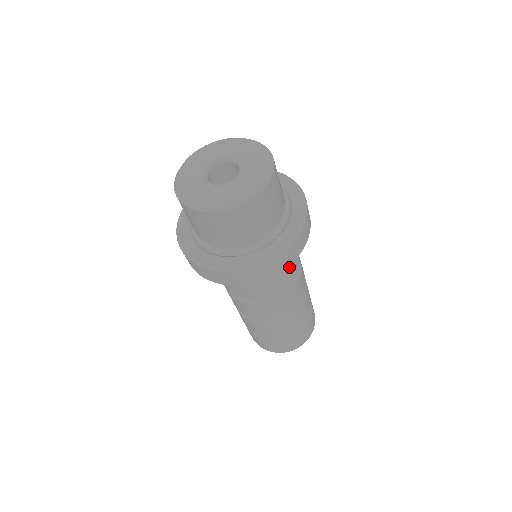
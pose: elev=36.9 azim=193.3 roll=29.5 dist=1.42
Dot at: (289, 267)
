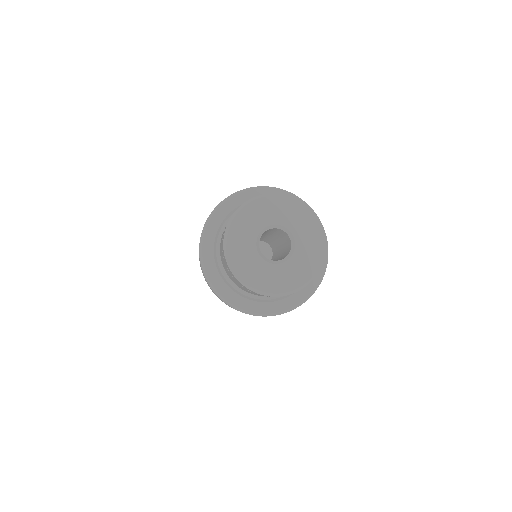
Dot at: occluded
